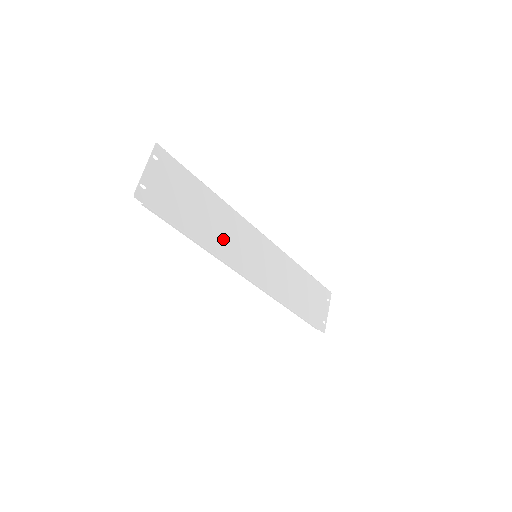
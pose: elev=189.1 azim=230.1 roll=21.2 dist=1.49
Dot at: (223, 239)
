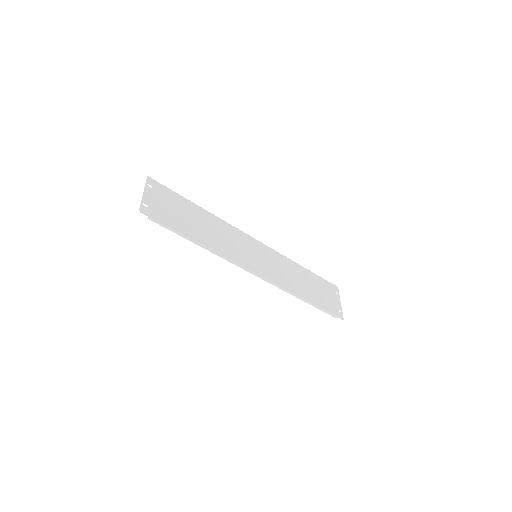
Dot at: (223, 243)
